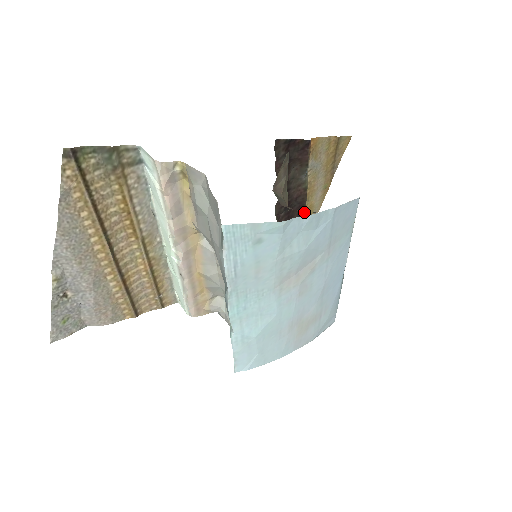
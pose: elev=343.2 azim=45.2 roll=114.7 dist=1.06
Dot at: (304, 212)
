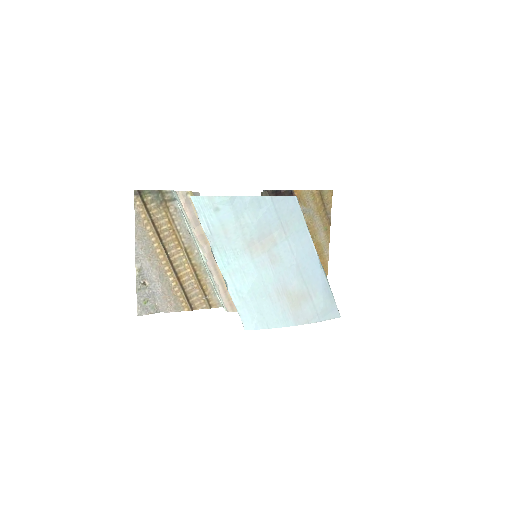
Dot at: occluded
